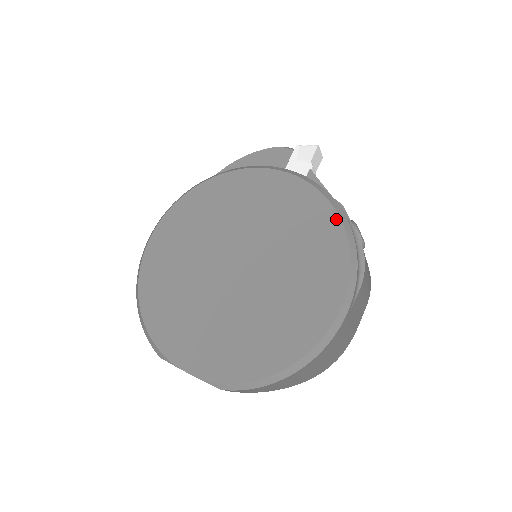
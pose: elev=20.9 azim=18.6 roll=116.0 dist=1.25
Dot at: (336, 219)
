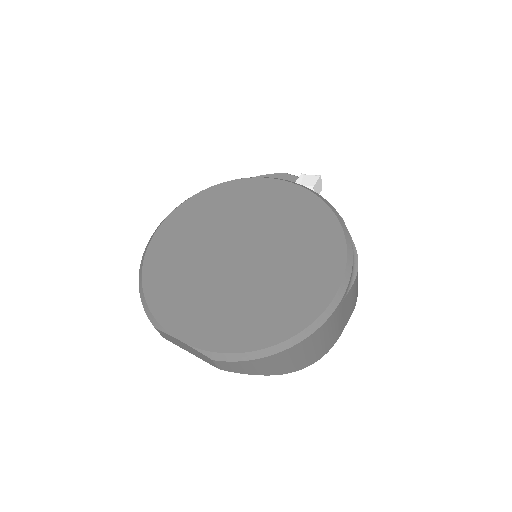
Dot at: (337, 224)
